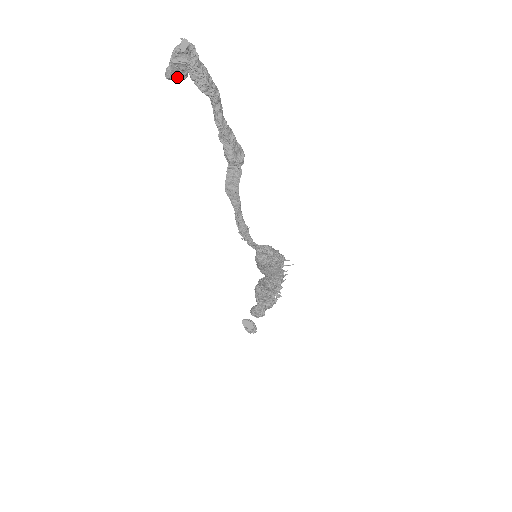
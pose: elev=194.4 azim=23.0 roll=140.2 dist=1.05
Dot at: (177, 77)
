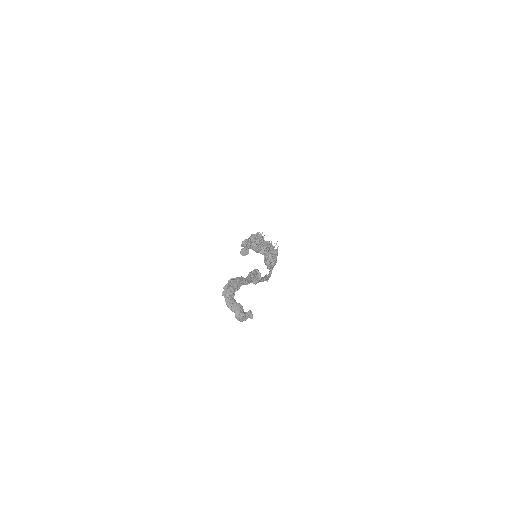
Dot at: occluded
